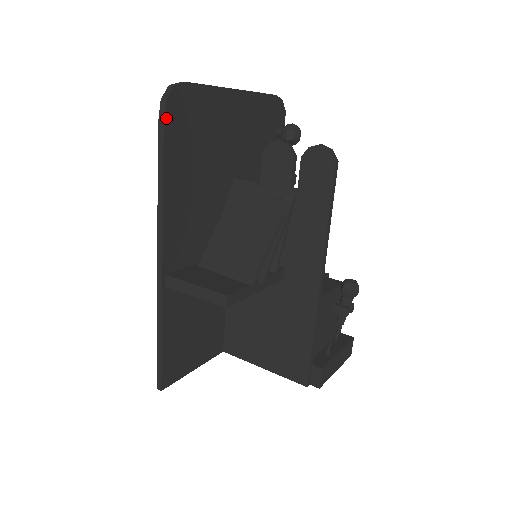
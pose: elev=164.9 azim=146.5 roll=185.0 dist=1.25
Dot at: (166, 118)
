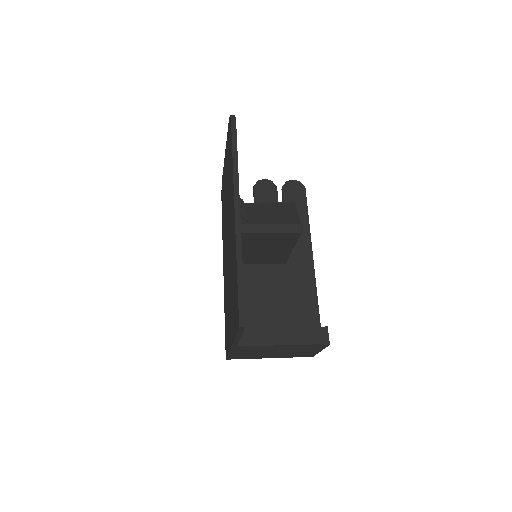
Dot at: occluded
